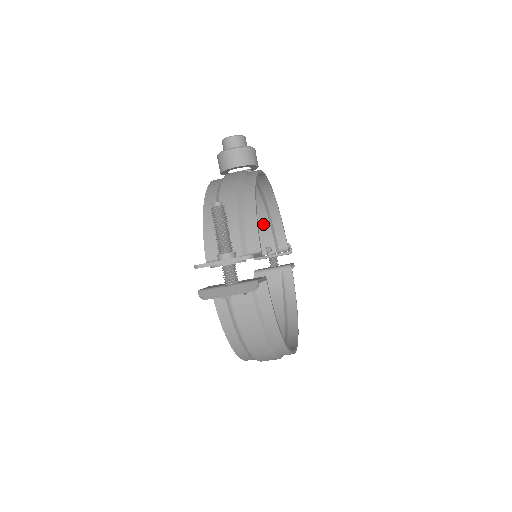
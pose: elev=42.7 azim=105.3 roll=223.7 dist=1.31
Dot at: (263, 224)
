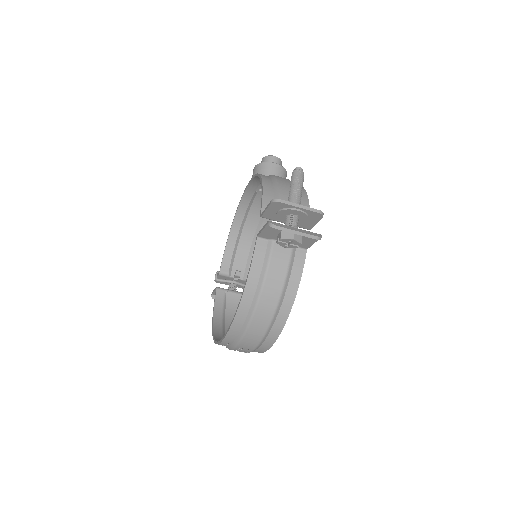
Dot at: (244, 249)
